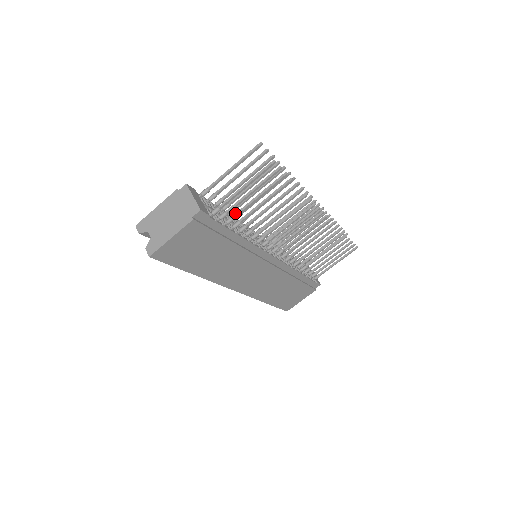
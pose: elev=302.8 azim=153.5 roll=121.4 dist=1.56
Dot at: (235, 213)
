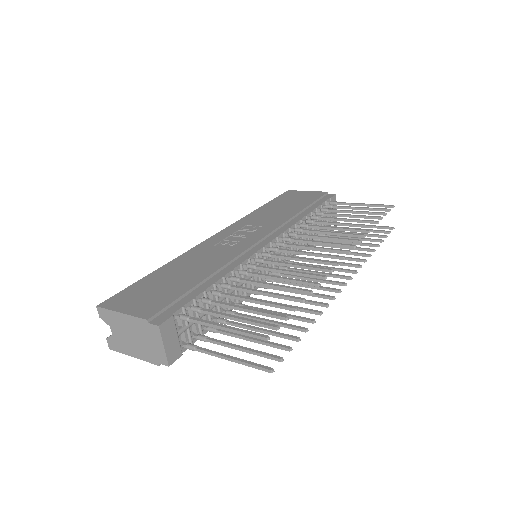
Dot at: (219, 331)
